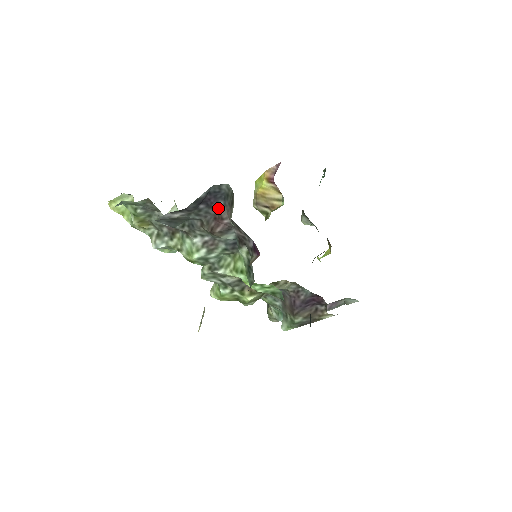
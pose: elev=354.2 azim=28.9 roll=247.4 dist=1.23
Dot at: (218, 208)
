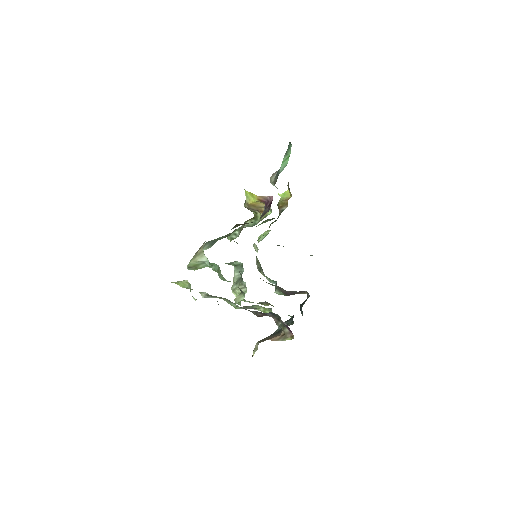
Dot at: (266, 314)
